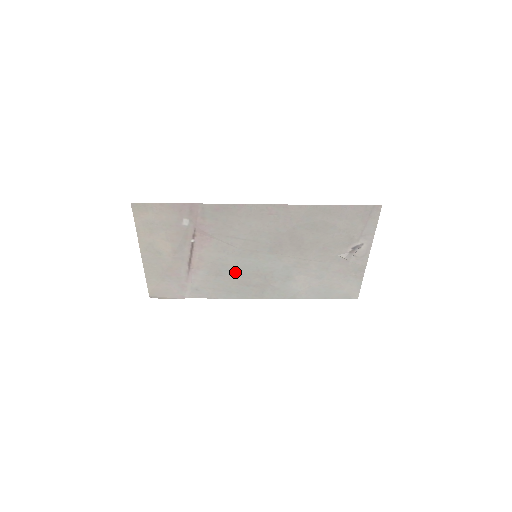
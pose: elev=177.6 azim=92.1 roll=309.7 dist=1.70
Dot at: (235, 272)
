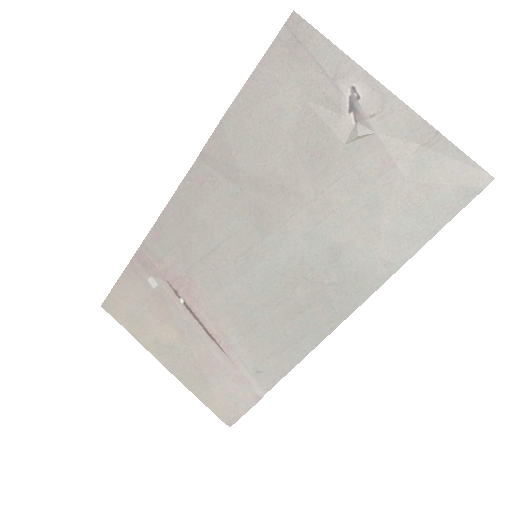
Dot at: (264, 304)
